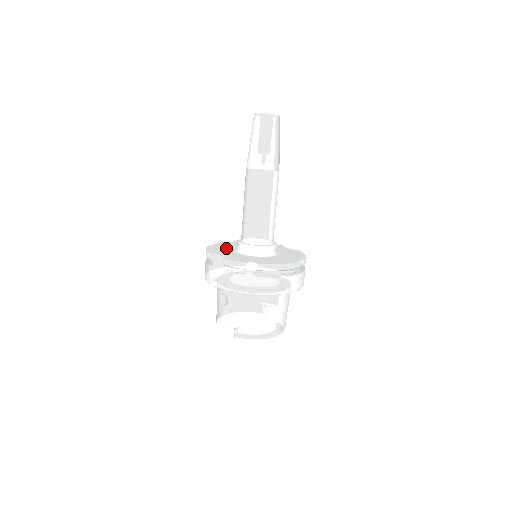
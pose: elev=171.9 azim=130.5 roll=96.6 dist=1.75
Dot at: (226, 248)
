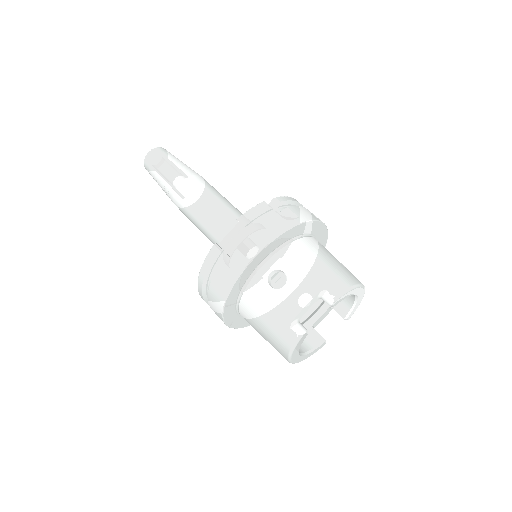
Dot at: occluded
